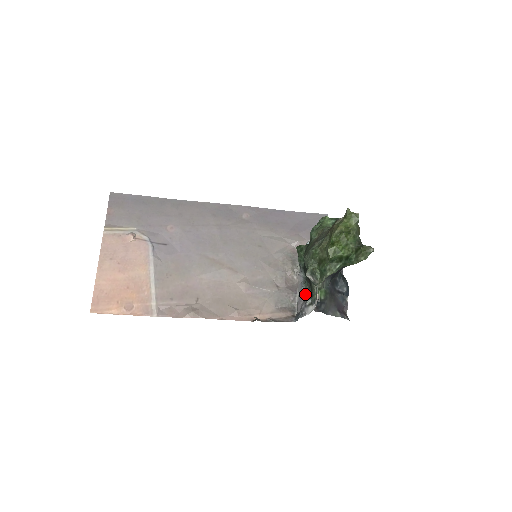
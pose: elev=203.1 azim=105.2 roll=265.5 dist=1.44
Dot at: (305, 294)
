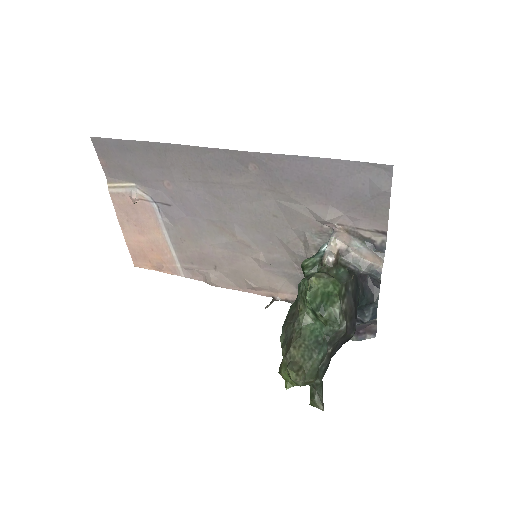
Dot at: occluded
